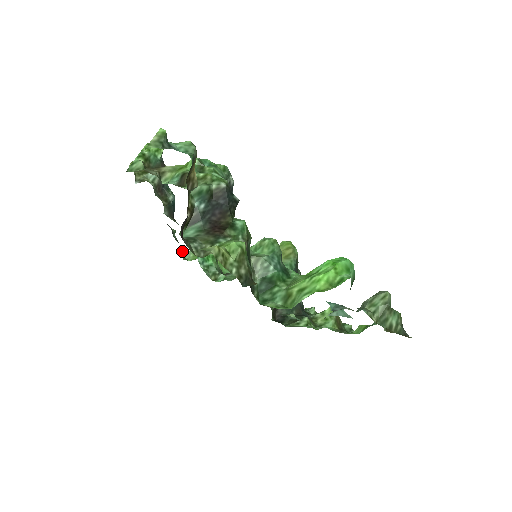
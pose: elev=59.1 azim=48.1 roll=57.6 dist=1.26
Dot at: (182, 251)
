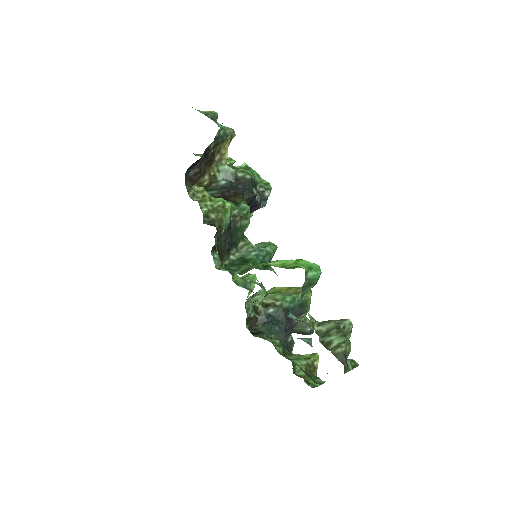
Dot at: occluded
